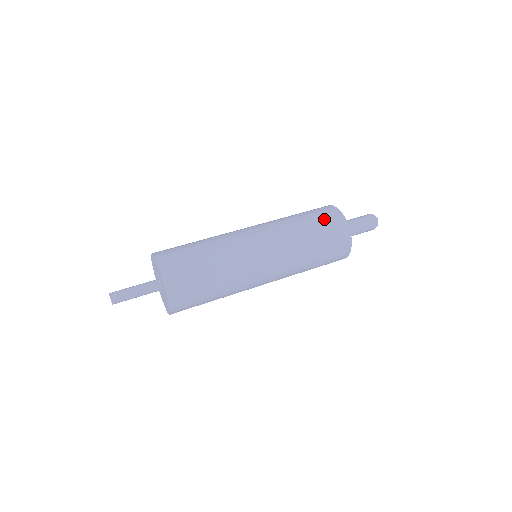
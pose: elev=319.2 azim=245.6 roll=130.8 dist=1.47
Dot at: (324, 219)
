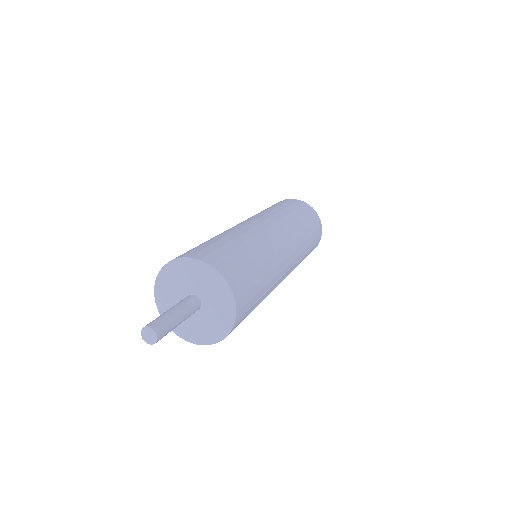
Dot at: (292, 204)
